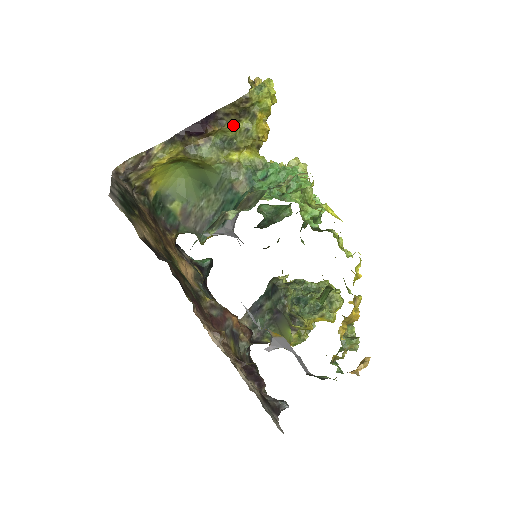
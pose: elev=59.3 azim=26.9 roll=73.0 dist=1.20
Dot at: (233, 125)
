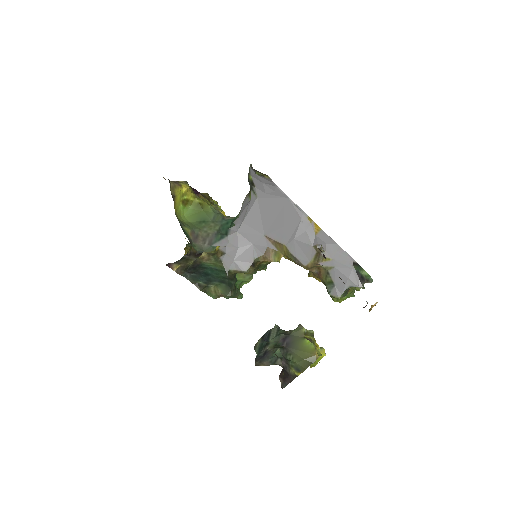
Dot at: occluded
